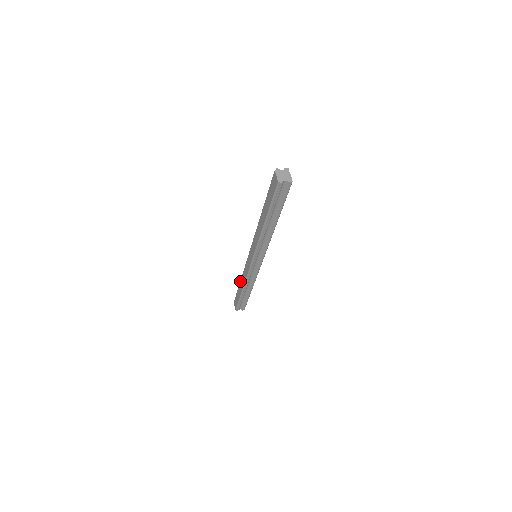
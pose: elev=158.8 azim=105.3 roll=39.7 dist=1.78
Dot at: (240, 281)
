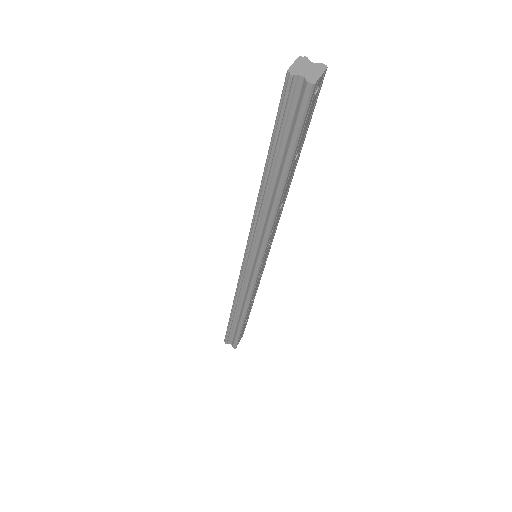
Dot at: occluded
